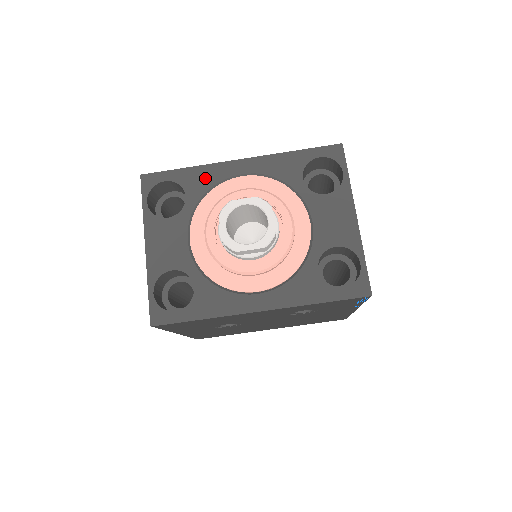
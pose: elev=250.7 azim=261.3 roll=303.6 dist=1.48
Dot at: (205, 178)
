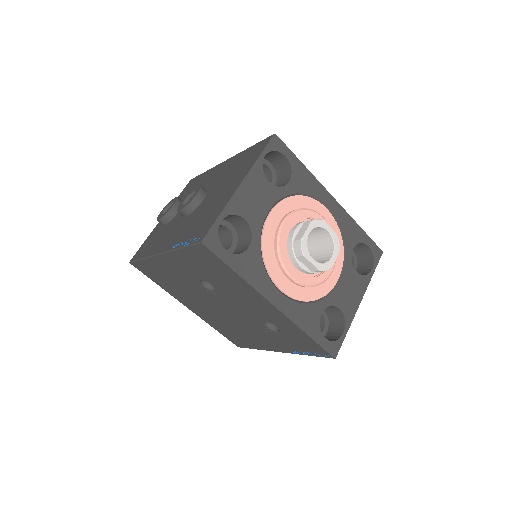
Dot at: (308, 184)
